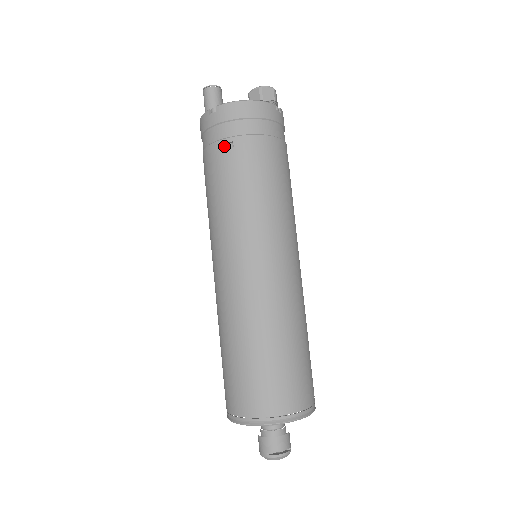
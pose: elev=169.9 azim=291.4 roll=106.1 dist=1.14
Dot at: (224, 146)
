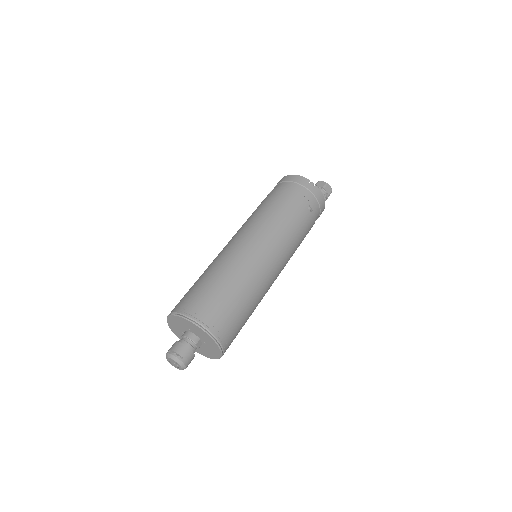
Dot at: occluded
